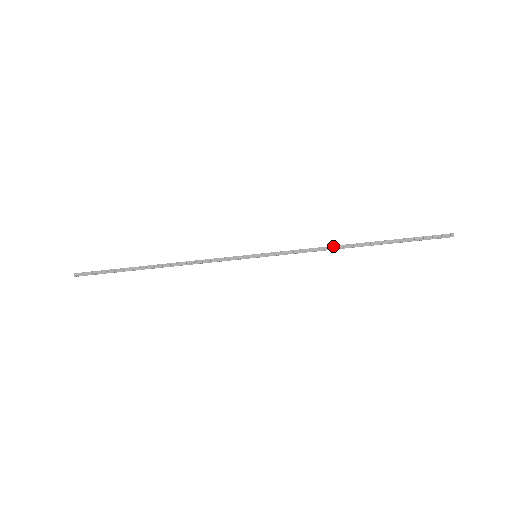
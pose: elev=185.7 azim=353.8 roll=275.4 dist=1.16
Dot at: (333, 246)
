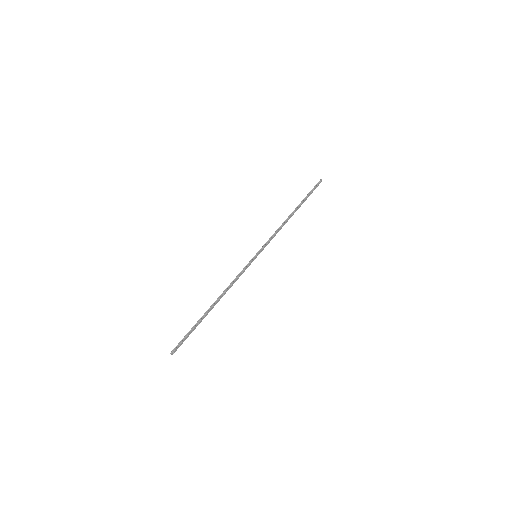
Dot at: (285, 223)
